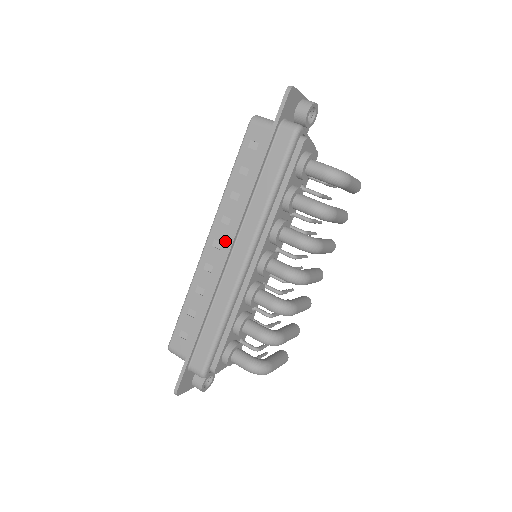
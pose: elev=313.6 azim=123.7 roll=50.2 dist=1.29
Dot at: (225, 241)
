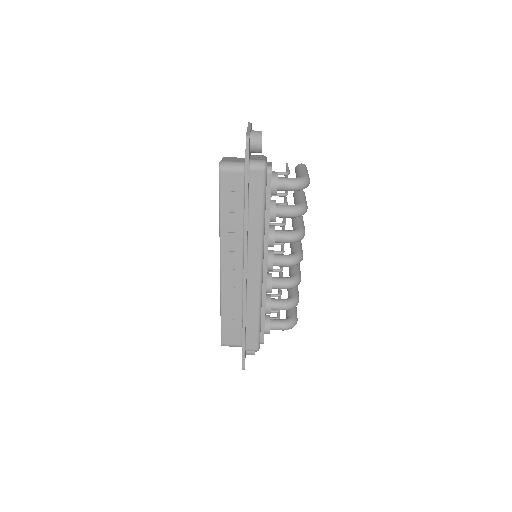
Dot at: (237, 263)
